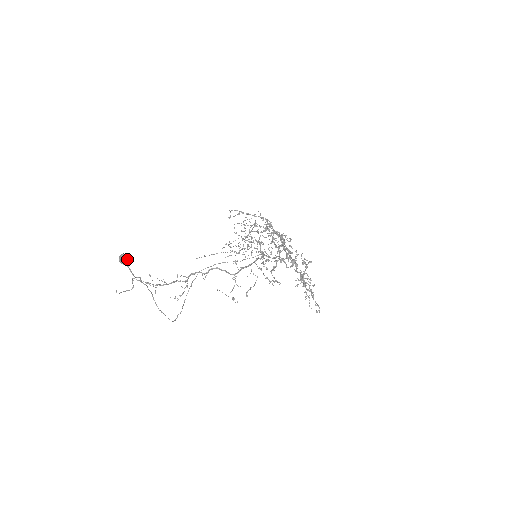
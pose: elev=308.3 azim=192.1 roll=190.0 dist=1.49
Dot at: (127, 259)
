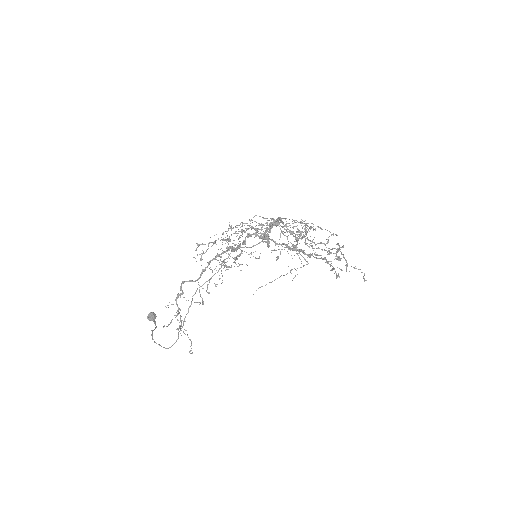
Dot at: (153, 315)
